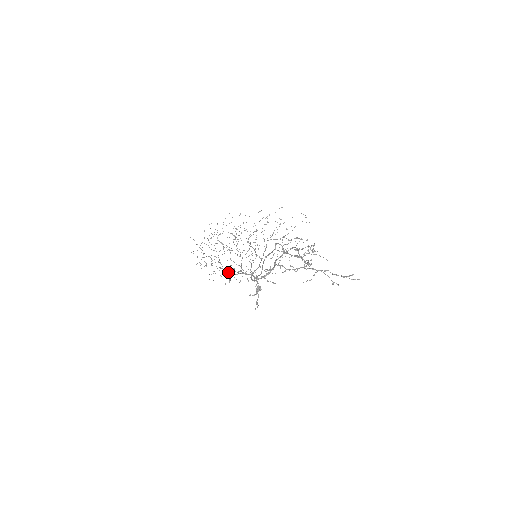
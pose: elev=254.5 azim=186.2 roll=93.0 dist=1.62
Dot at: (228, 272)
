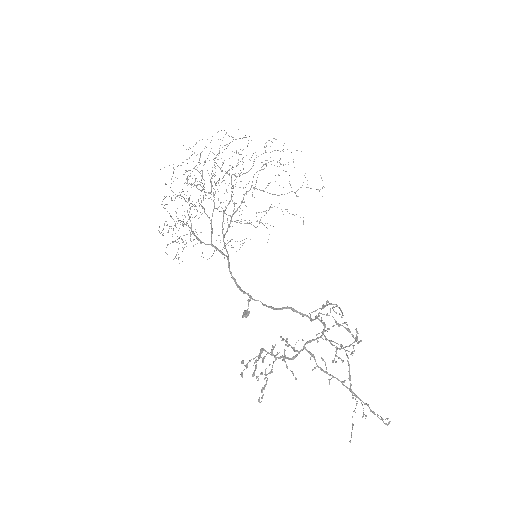
Dot at: (197, 238)
